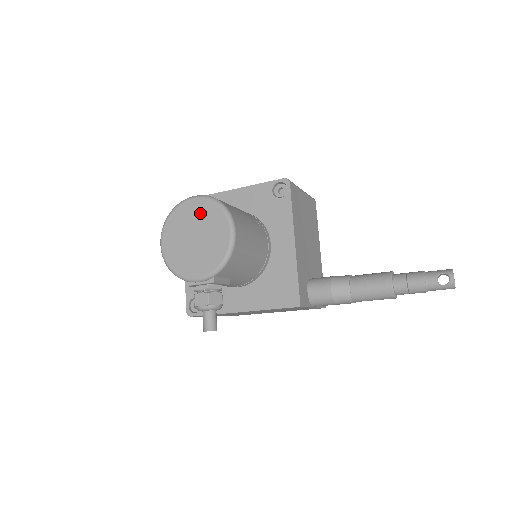
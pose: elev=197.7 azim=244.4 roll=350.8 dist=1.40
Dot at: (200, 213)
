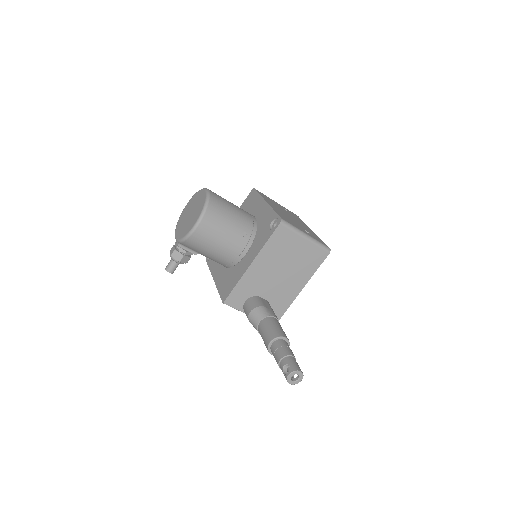
Dot at: (200, 202)
